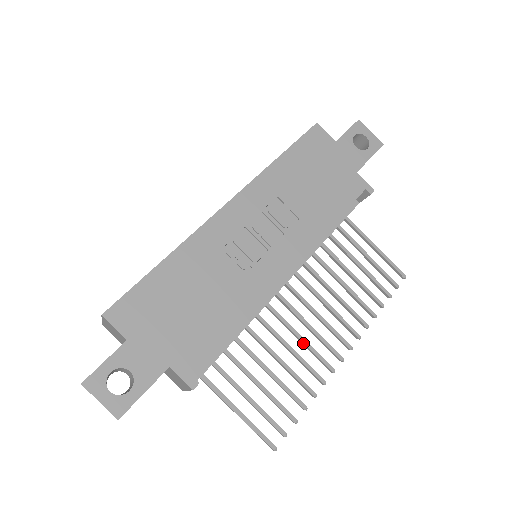
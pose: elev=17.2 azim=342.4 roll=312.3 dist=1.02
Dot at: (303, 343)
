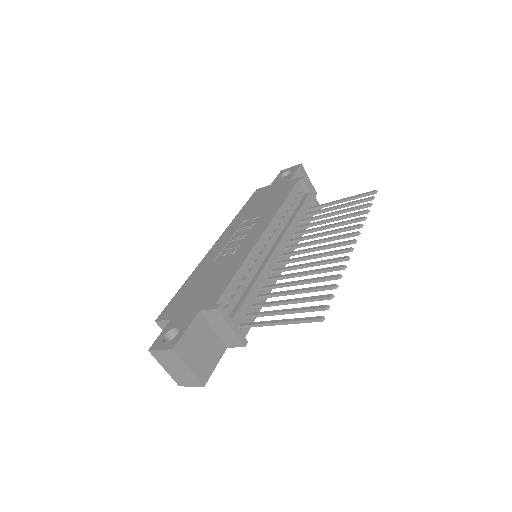
Dot at: (315, 264)
